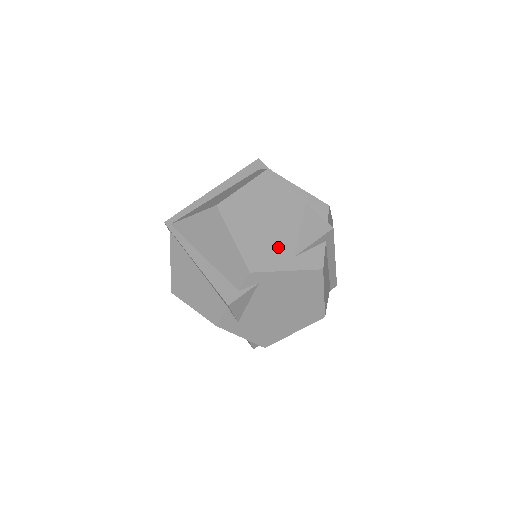
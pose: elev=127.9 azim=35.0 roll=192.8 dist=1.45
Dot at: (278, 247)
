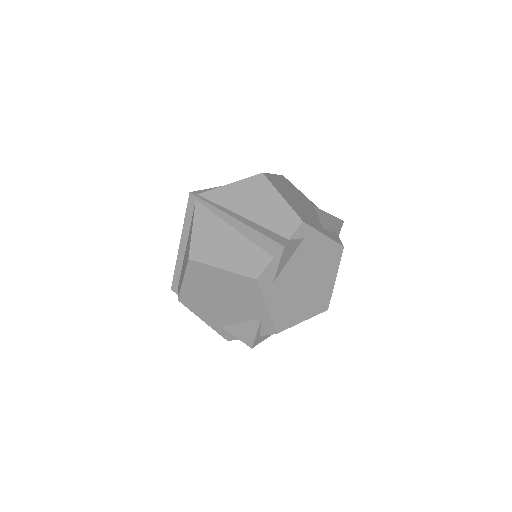
Dot at: (312, 218)
